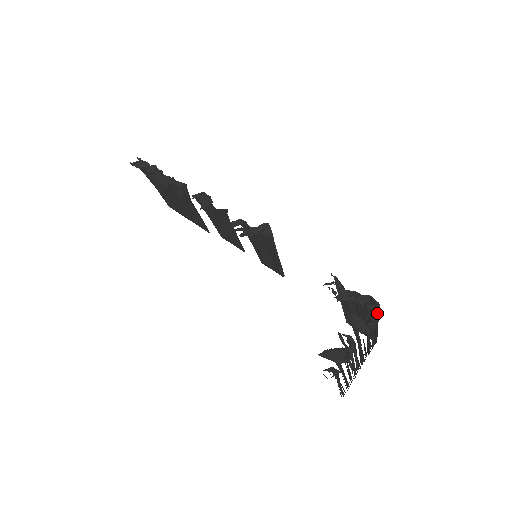
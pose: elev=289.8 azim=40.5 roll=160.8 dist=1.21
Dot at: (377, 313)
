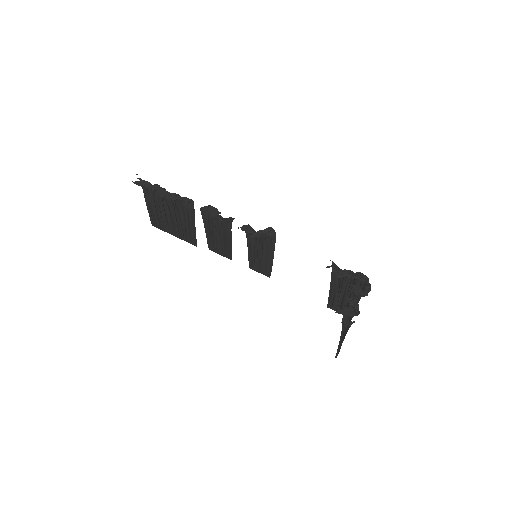
Dot at: (369, 283)
